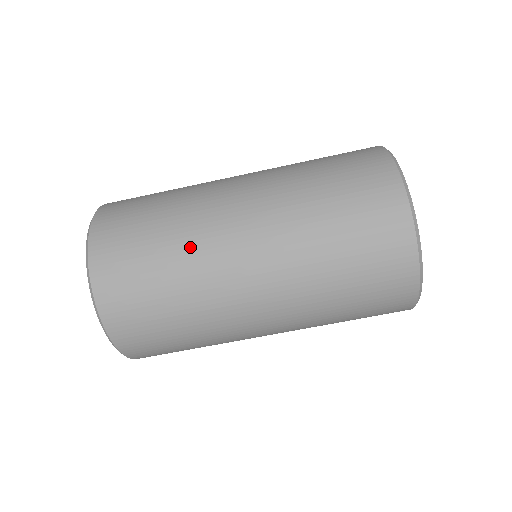
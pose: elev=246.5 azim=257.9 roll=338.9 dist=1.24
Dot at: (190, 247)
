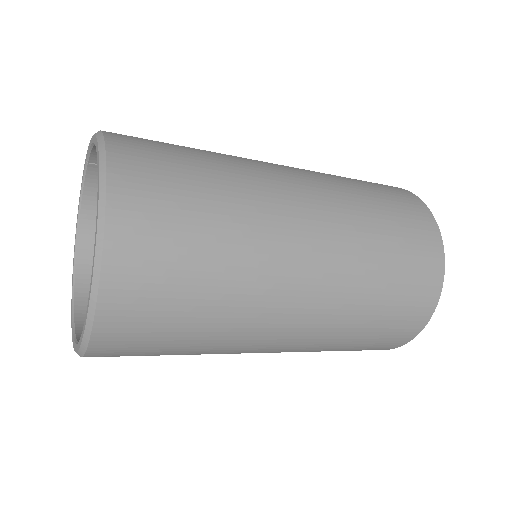
Dot at: occluded
